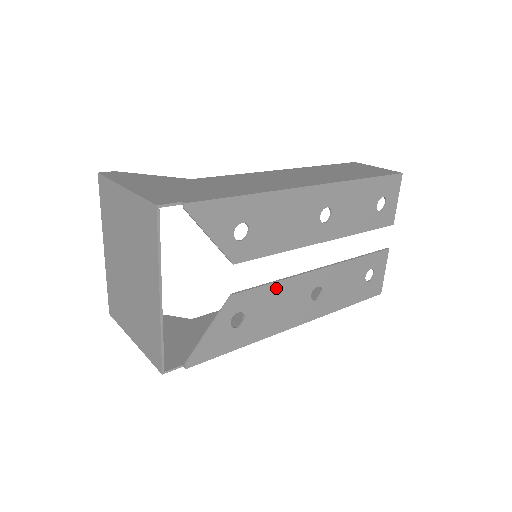
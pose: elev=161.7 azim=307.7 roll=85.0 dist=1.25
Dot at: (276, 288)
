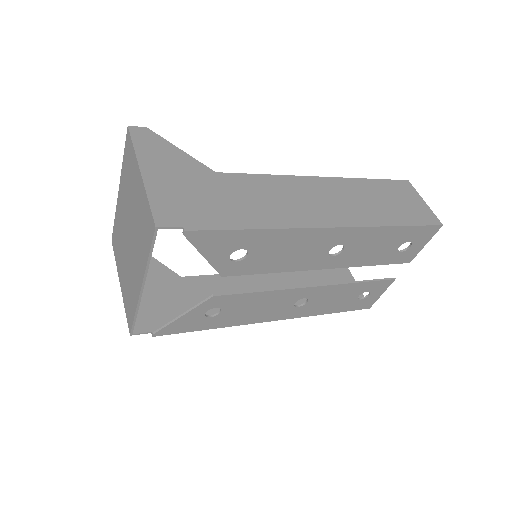
Dot at: (260, 295)
